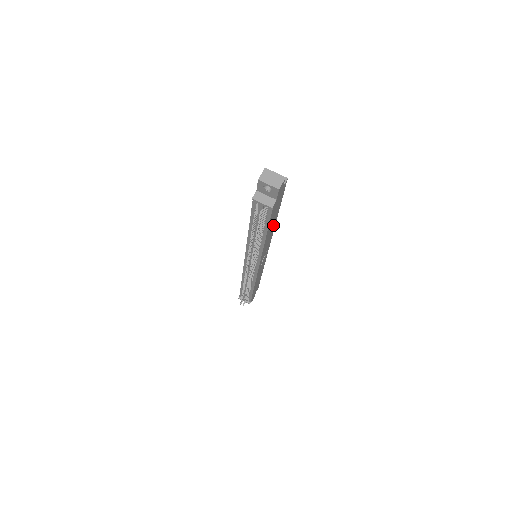
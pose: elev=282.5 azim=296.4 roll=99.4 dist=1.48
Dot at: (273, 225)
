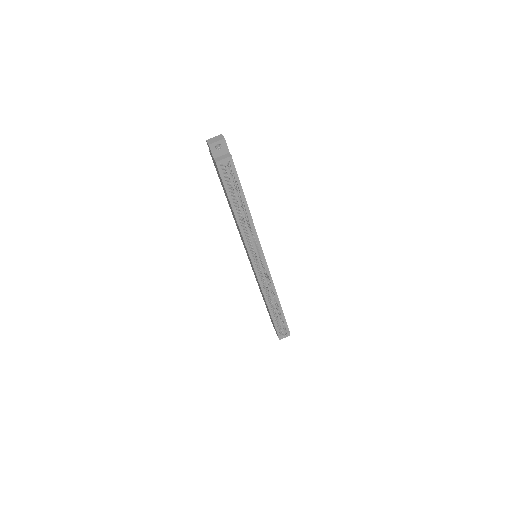
Dot at: occluded
